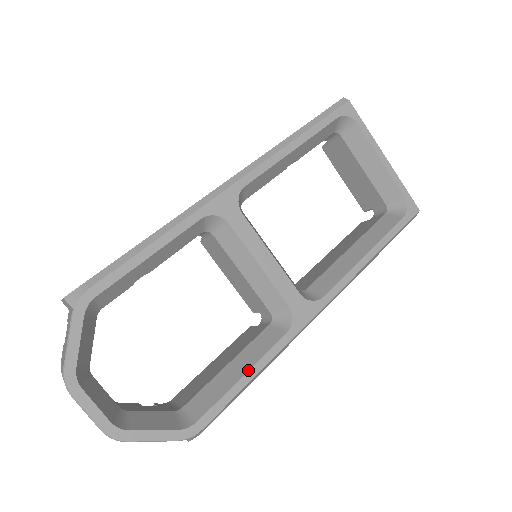
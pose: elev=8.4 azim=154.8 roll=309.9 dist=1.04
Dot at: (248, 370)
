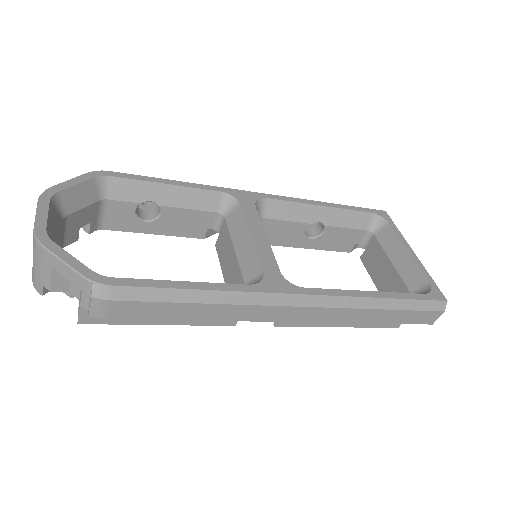
Dot at: occluded
